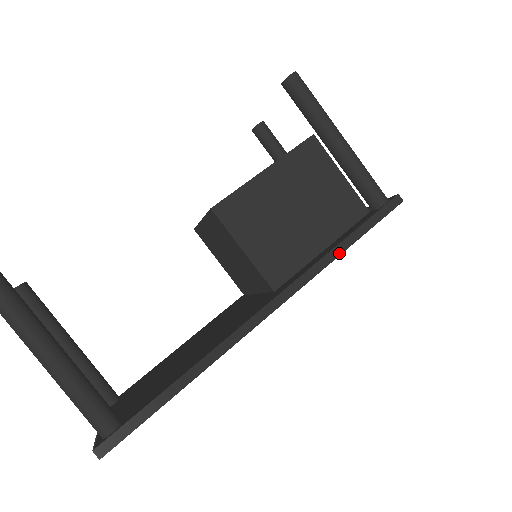
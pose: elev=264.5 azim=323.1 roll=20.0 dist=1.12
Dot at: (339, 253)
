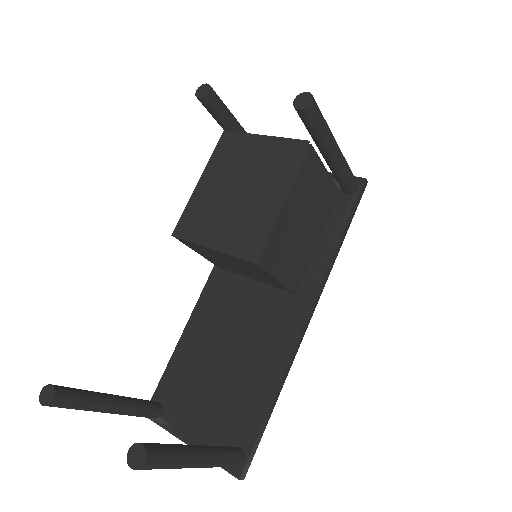
Dot at: (339, 250)
